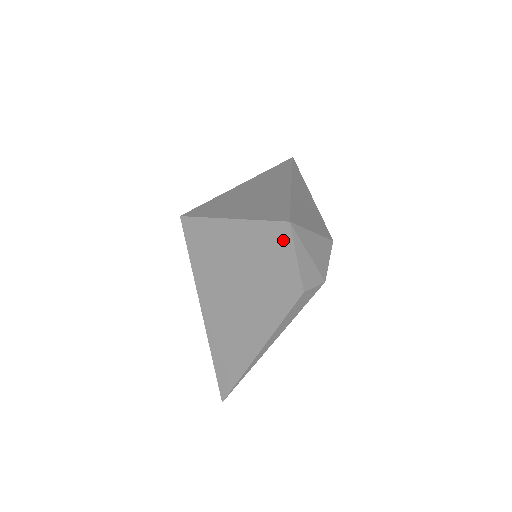
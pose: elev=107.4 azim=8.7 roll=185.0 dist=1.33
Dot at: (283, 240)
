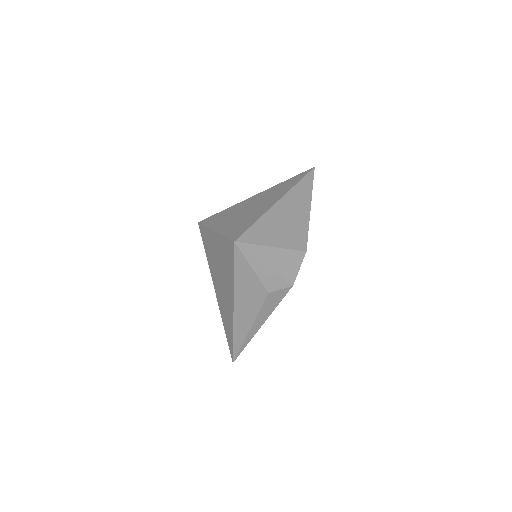
Dot at: (235, 254)
